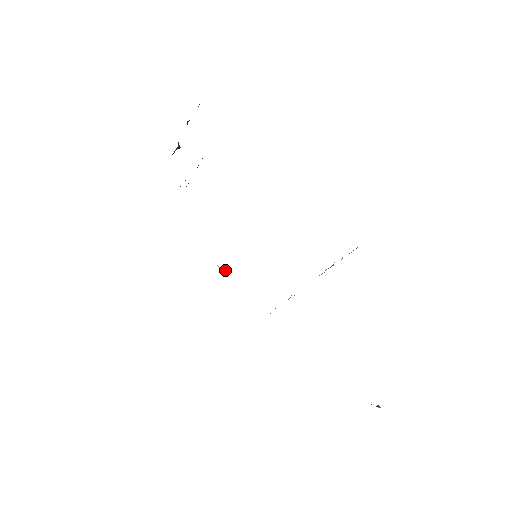
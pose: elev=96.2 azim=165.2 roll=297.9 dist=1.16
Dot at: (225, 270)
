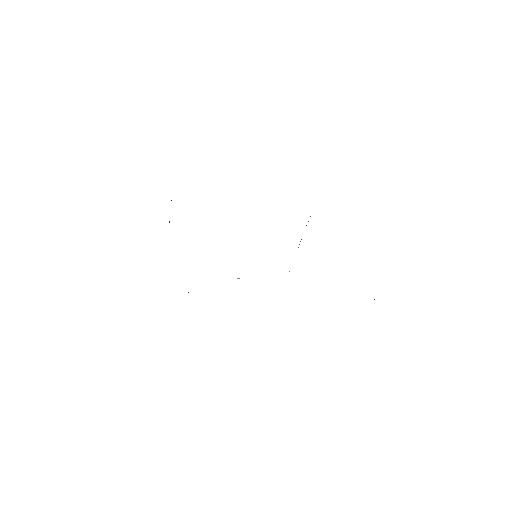
Dot at: occluded
